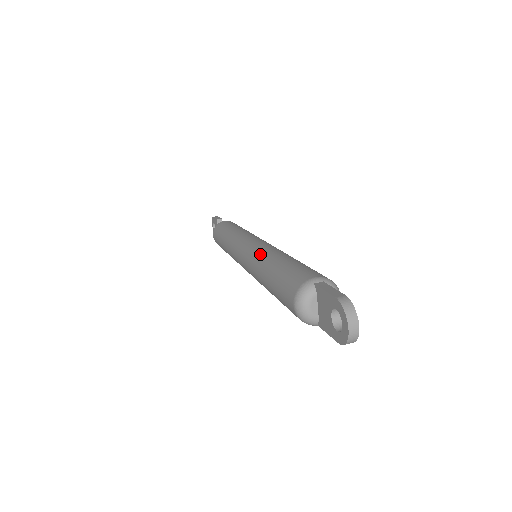
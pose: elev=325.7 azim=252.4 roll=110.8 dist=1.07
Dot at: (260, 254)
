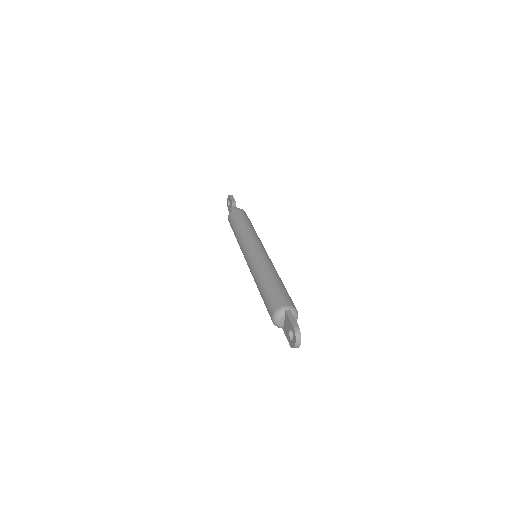
Dot at: (259, 266)
